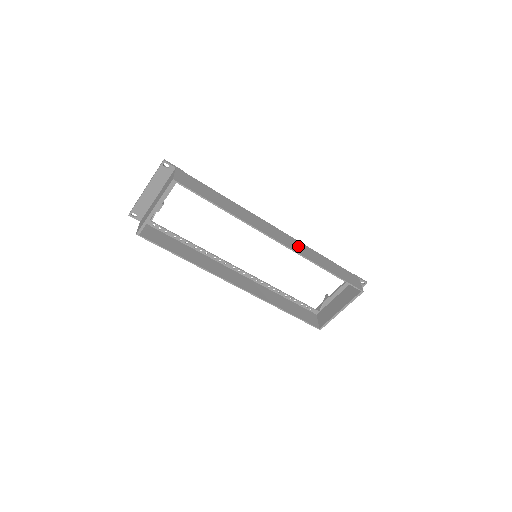
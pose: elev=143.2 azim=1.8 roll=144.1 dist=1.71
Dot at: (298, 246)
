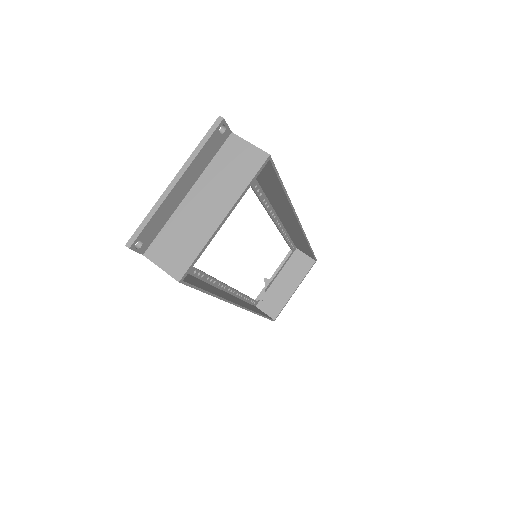
Dot at: occluded
